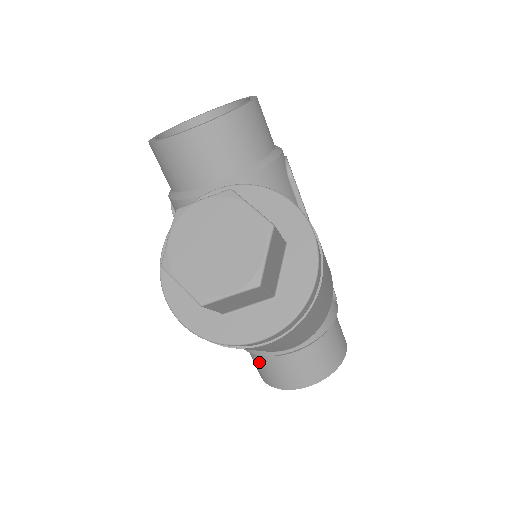
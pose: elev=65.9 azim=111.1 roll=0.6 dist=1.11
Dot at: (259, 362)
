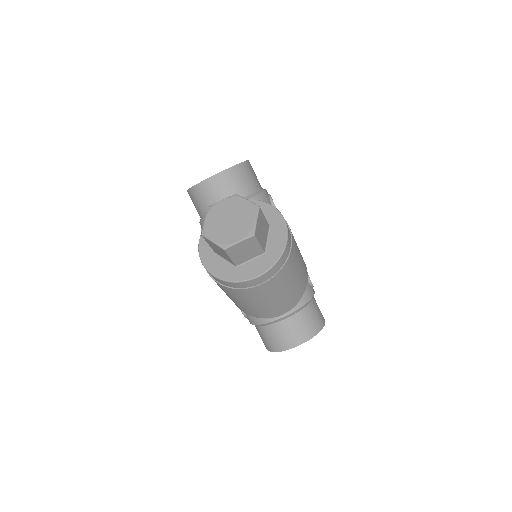
Dot at: (264, 333)
